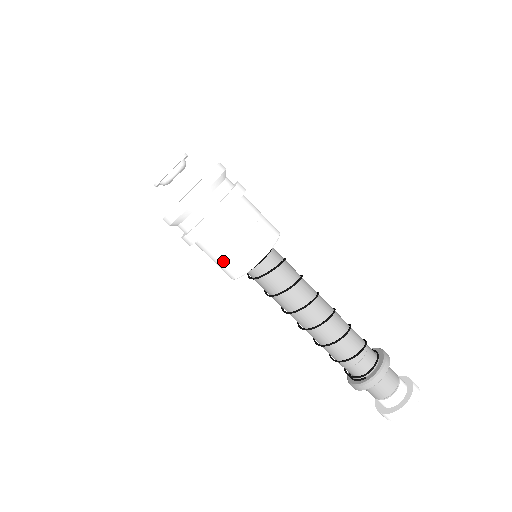
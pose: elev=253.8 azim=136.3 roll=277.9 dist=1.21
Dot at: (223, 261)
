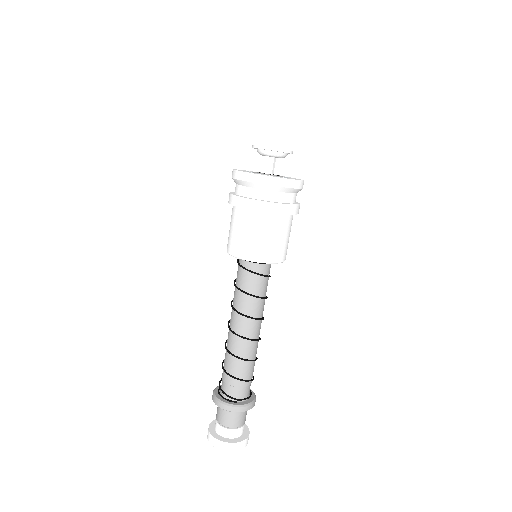
Dot at: (251, 239)
